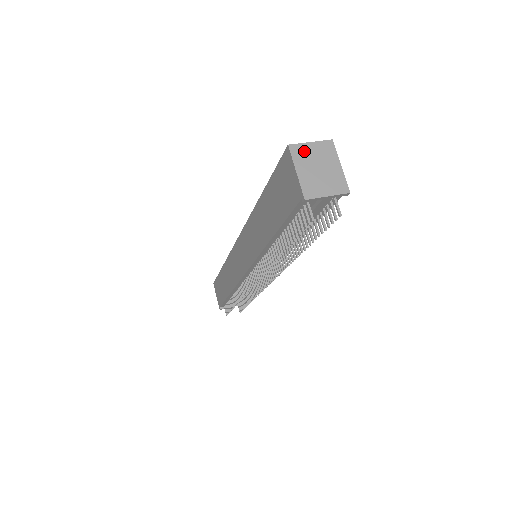
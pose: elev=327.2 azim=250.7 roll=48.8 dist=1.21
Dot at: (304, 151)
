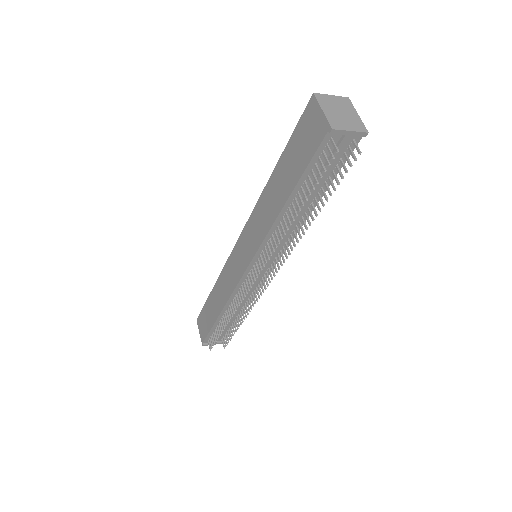
Dot at: (327, 99)
